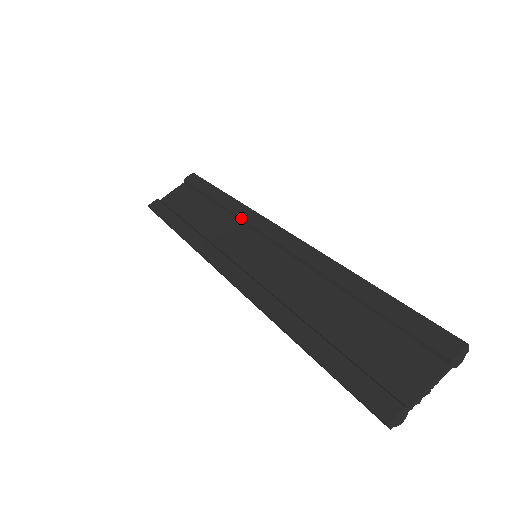
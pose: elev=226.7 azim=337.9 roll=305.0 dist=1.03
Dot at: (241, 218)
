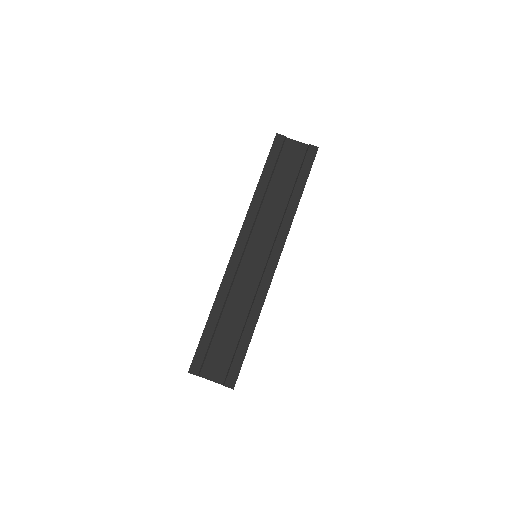
Dot at: (280, 227)
